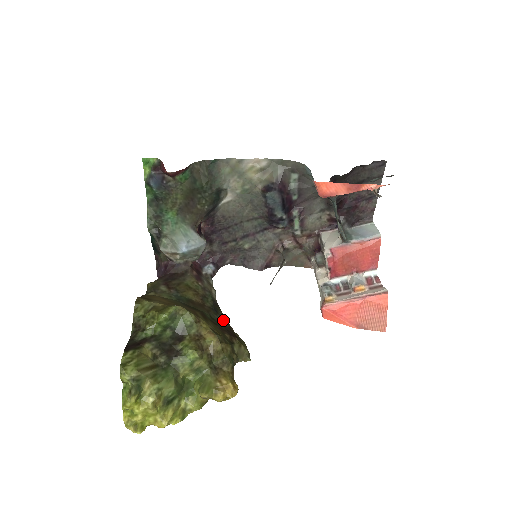
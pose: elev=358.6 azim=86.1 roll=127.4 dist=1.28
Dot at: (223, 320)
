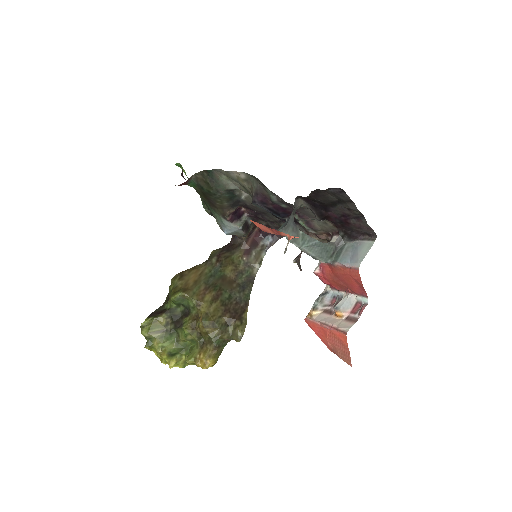
Dot at: (243, 298)
